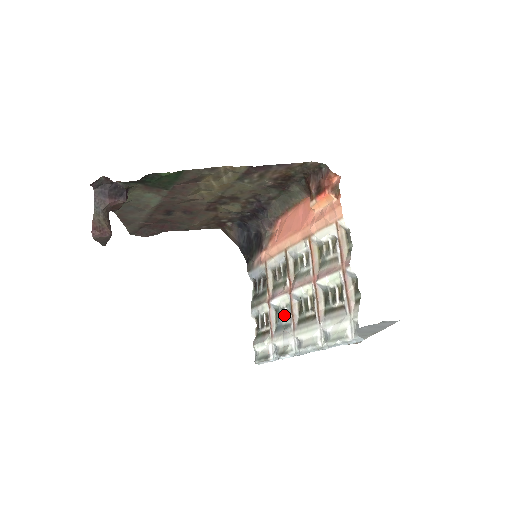
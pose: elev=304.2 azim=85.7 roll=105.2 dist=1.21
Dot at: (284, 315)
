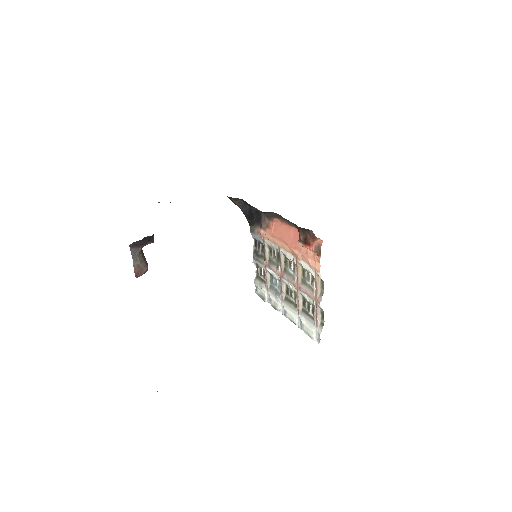
Dot at: (276, 283)
